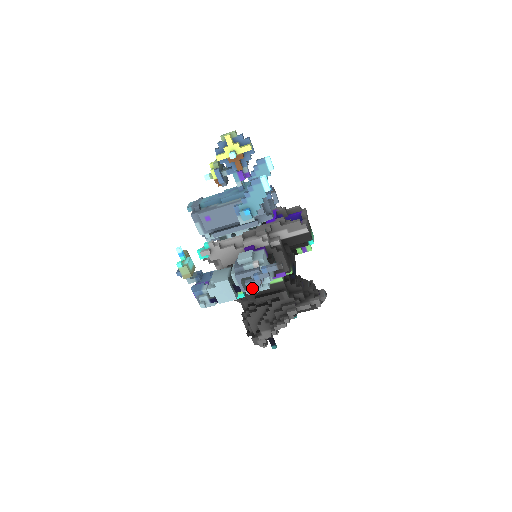
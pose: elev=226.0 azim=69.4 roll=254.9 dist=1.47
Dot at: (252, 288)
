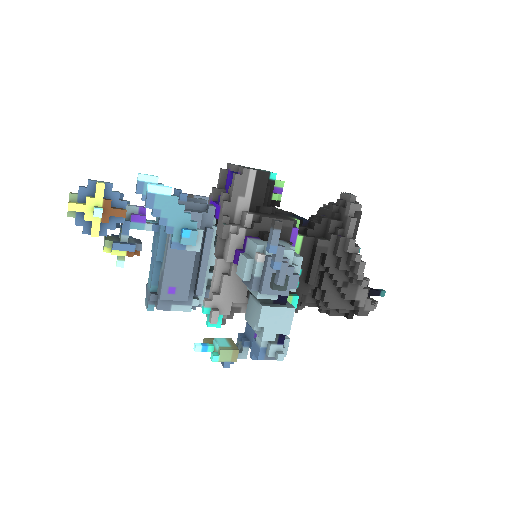
Dot at: (290, 280)
